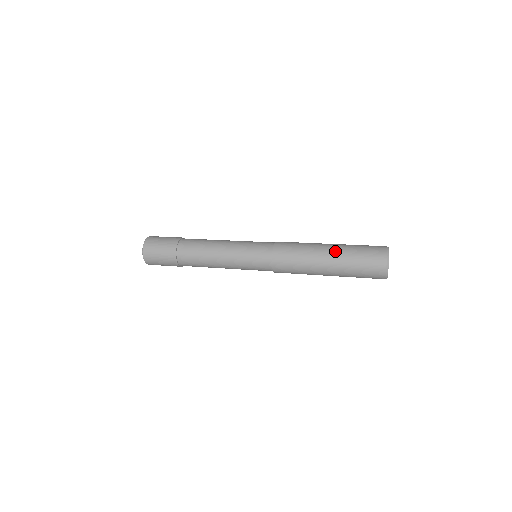
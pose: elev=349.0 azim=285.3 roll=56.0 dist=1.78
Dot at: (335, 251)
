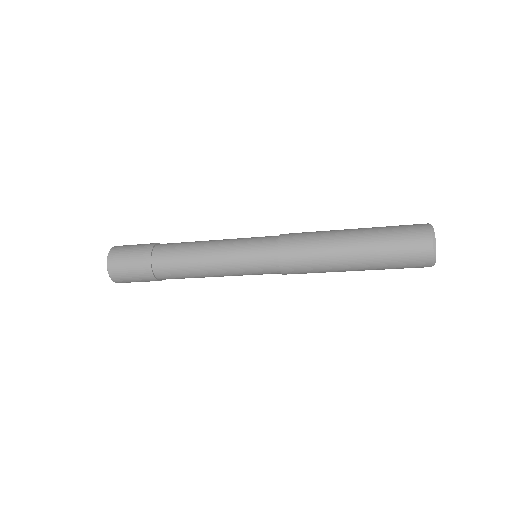
Dot at: (361, 228)
